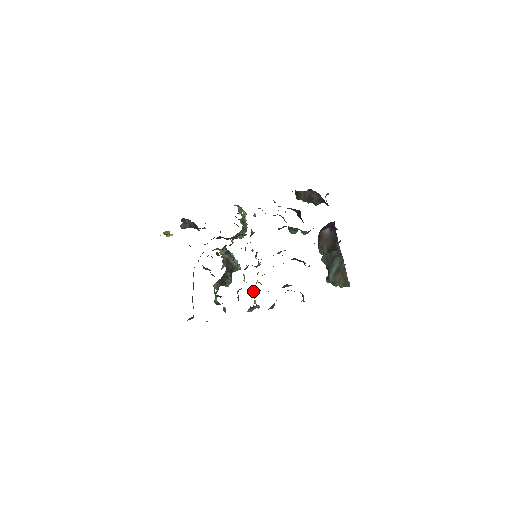
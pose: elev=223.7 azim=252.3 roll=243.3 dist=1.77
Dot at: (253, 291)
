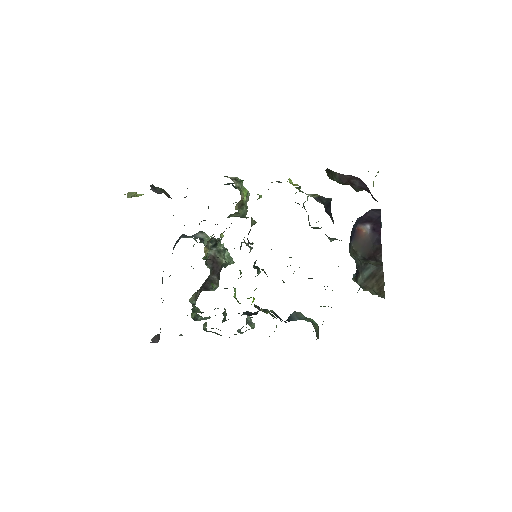
Dot at: (246, 311)
